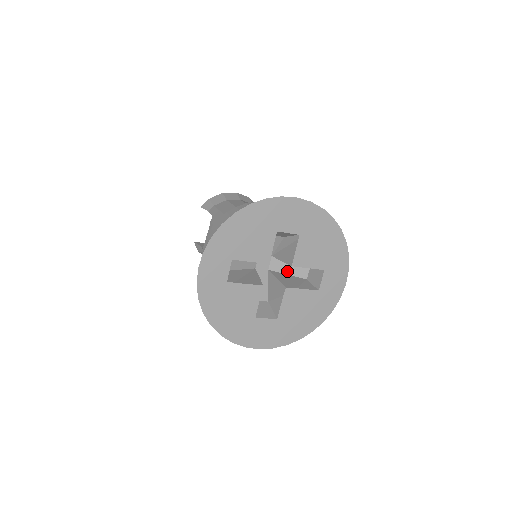
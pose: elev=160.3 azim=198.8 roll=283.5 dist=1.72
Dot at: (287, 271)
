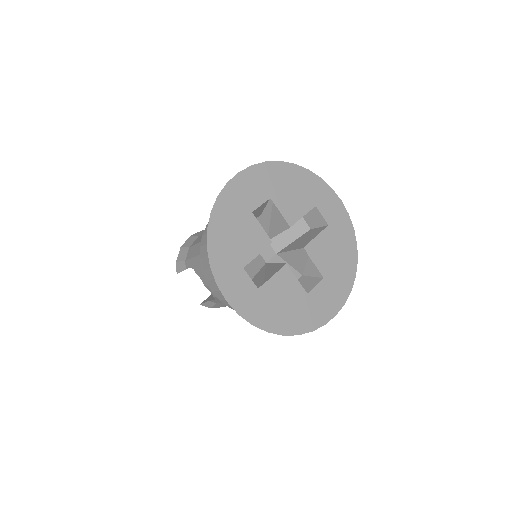
Dot at: (290, 239)
